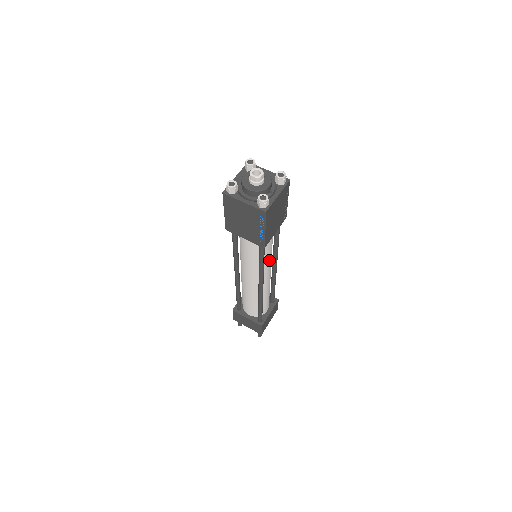
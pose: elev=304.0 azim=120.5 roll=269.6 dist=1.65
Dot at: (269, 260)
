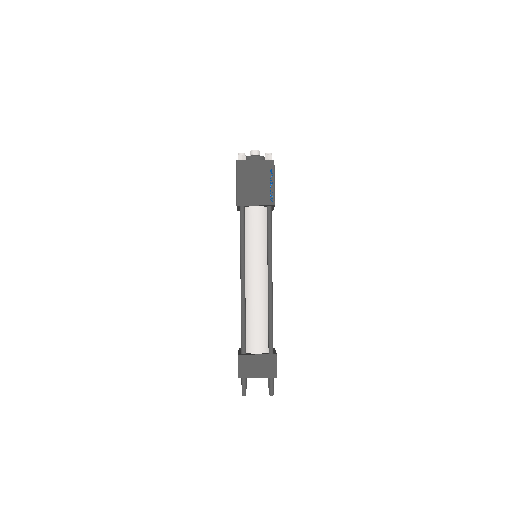
Dot at: occluded
